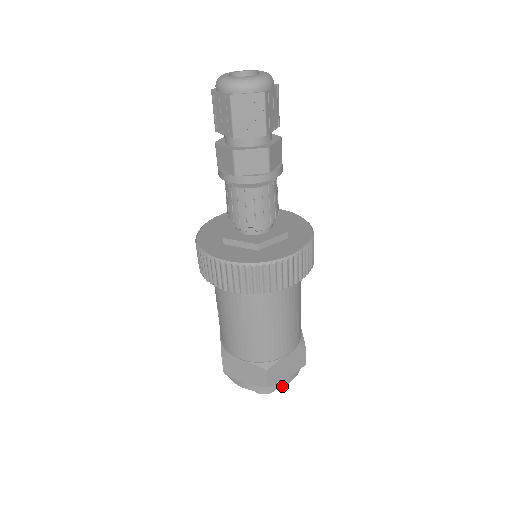
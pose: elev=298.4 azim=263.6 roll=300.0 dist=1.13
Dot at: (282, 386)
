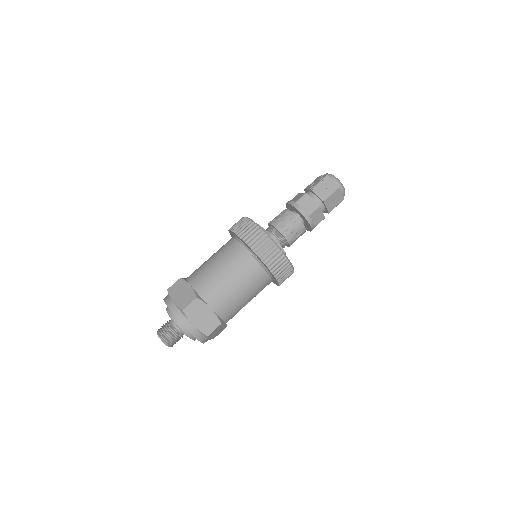
Dot at: (185, 326)
